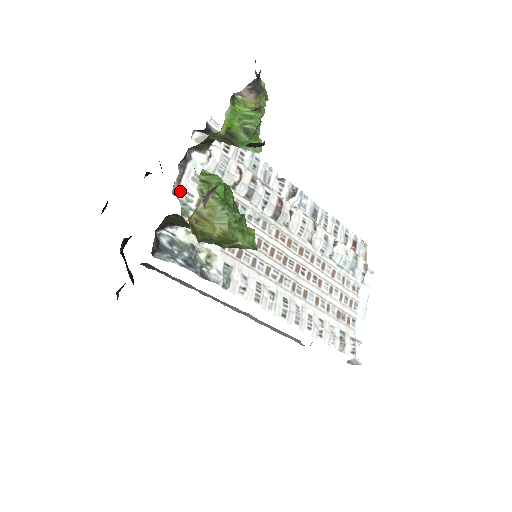
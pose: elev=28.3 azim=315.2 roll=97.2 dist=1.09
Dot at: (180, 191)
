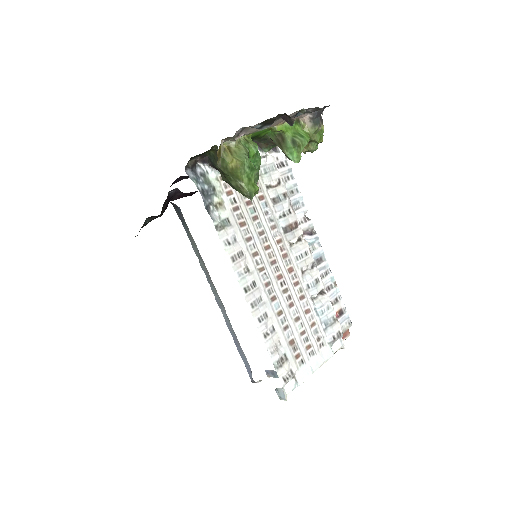
Dot at: occluded
